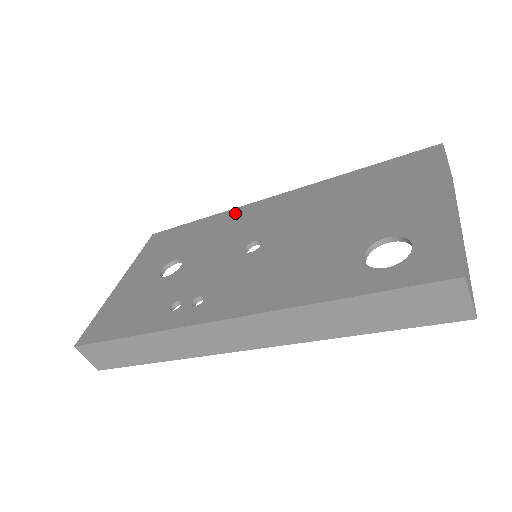
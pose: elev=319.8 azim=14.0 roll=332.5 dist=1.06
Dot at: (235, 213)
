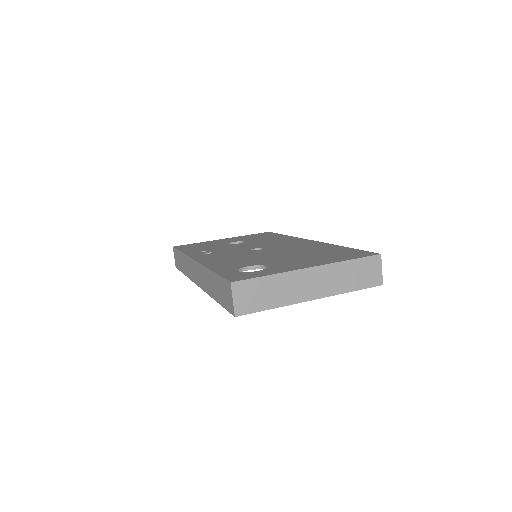
Dot at: (291, 238)
